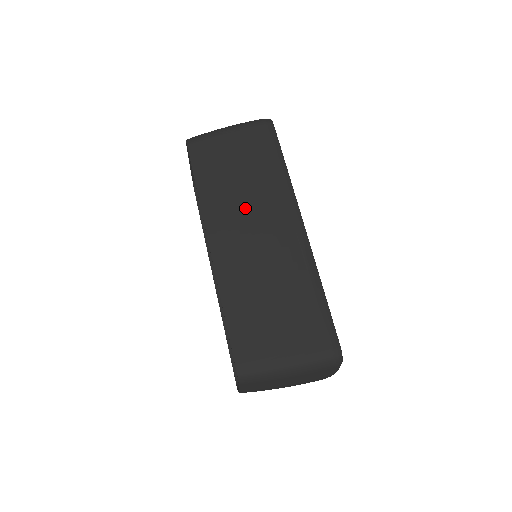
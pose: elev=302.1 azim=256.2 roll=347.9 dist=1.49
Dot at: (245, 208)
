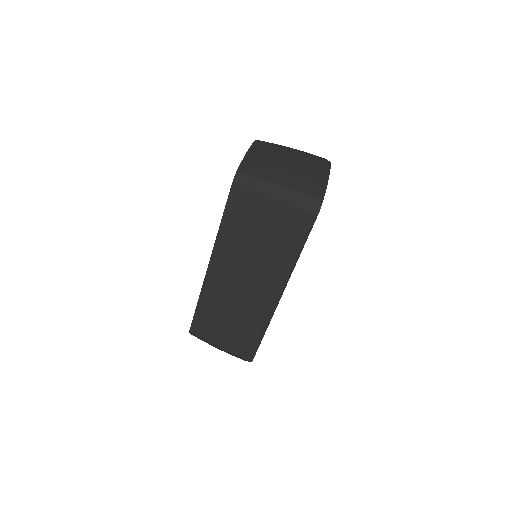
Dot at: (246, 264)
